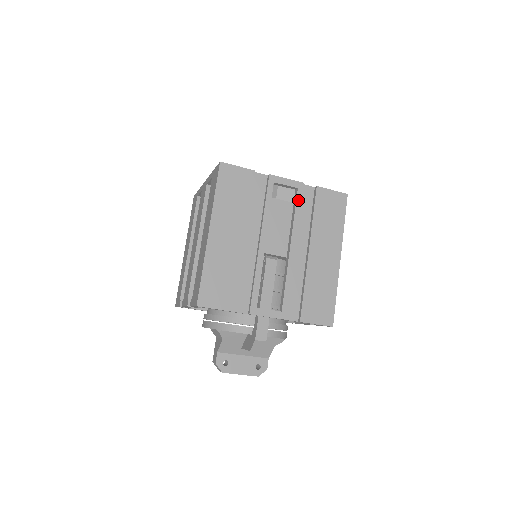
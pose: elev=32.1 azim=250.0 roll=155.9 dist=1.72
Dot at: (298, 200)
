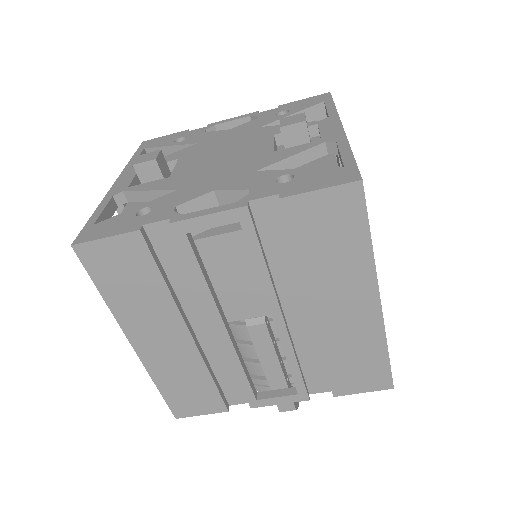
Dot at: (251, 242)
